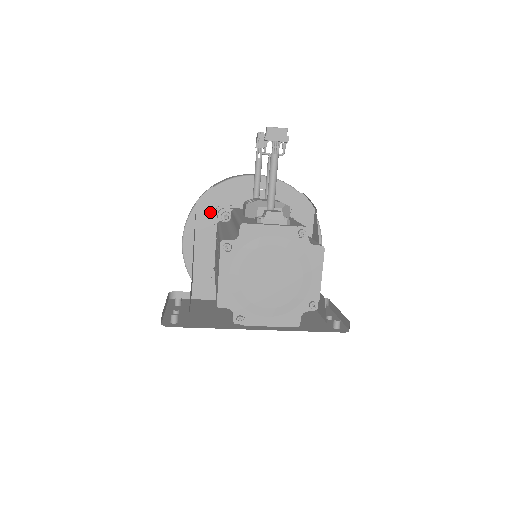
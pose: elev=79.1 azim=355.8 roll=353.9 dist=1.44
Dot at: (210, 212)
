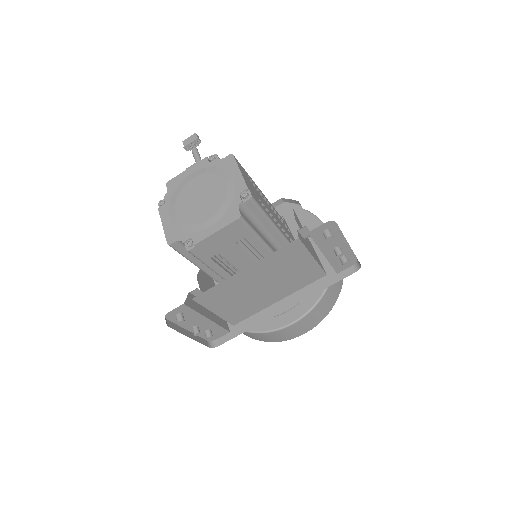
Dot at: occluded
